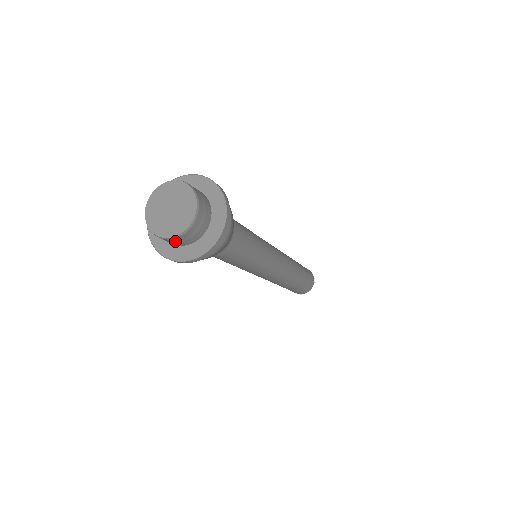
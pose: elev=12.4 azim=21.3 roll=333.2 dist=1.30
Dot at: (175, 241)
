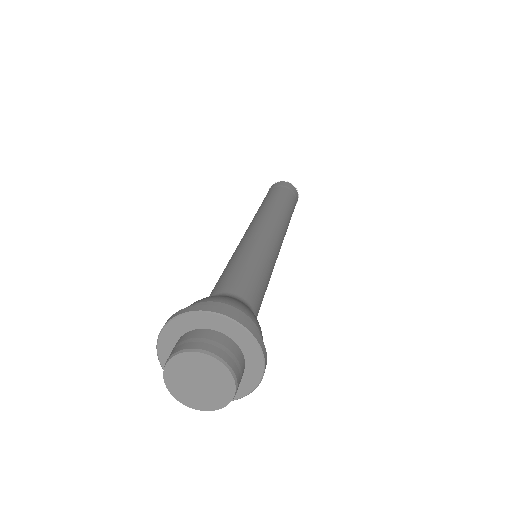
Dot at: occluded
